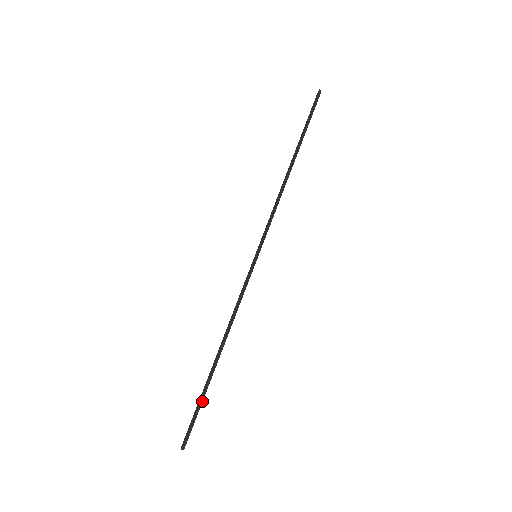
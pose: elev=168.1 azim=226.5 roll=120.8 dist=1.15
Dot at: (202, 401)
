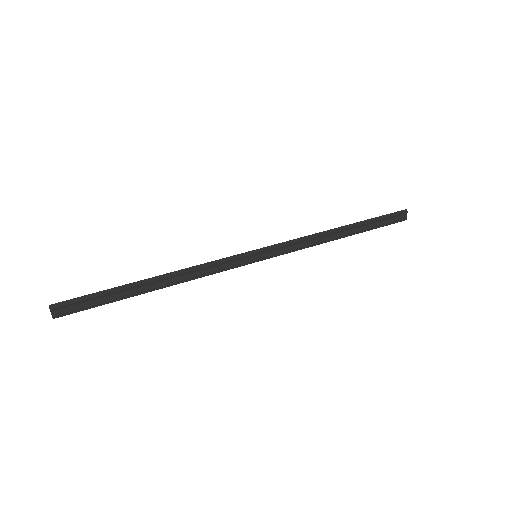
Dot at: (105, 293)
